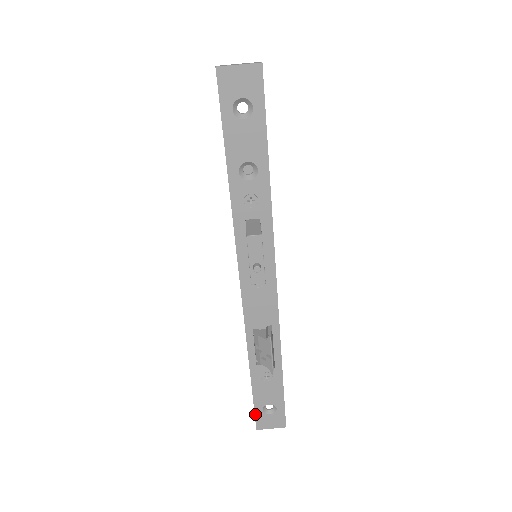
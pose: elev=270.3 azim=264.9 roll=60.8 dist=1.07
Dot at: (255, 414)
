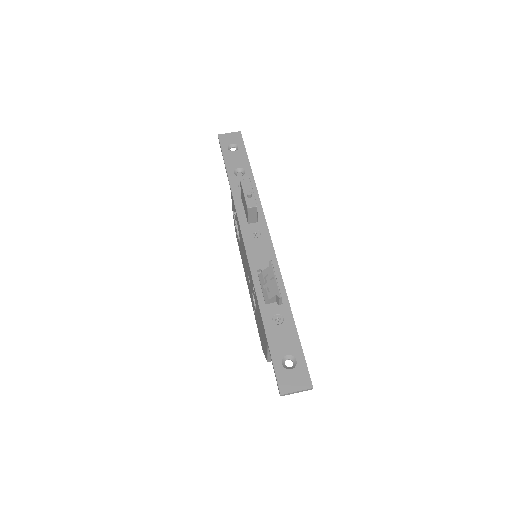
Dot at: (275, 370)
